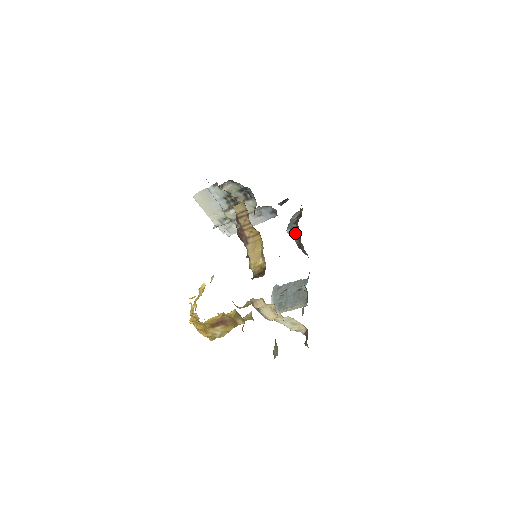
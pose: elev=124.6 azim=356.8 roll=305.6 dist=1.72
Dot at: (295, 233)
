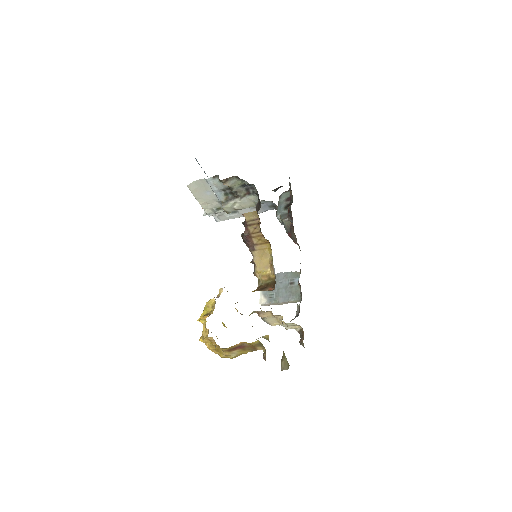
Dot at: (287, 221)
